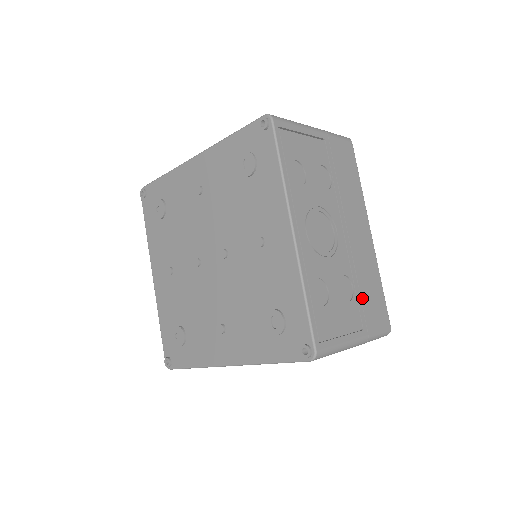
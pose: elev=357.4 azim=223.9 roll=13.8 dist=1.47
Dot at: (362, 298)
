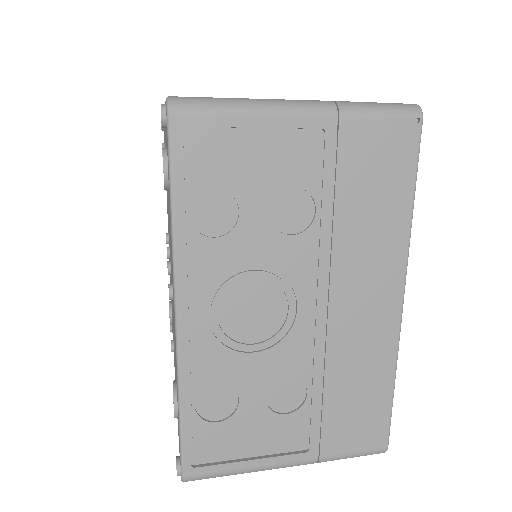
Dot at: (325, 408)
